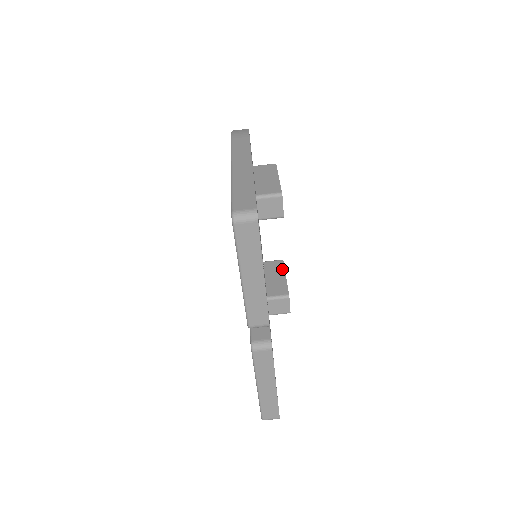
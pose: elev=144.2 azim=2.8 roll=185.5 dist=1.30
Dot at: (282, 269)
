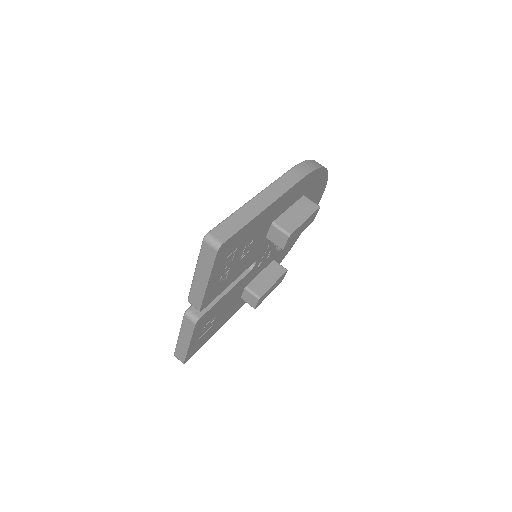
Dot at: (278, 276)
